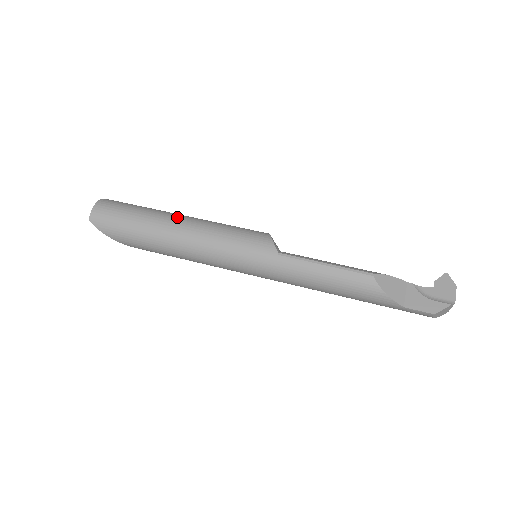
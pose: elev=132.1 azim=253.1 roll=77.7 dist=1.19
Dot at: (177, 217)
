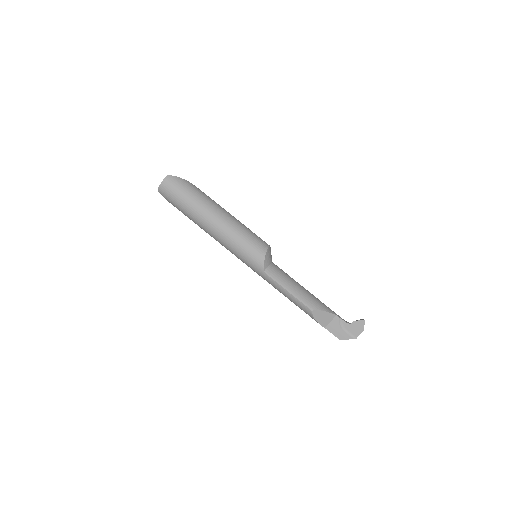
Dot at: (212, 215)
